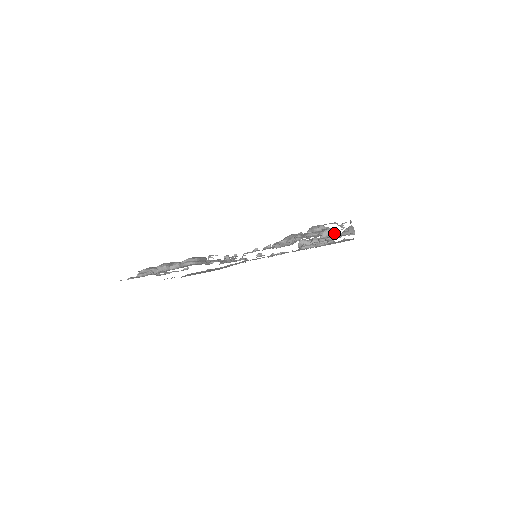
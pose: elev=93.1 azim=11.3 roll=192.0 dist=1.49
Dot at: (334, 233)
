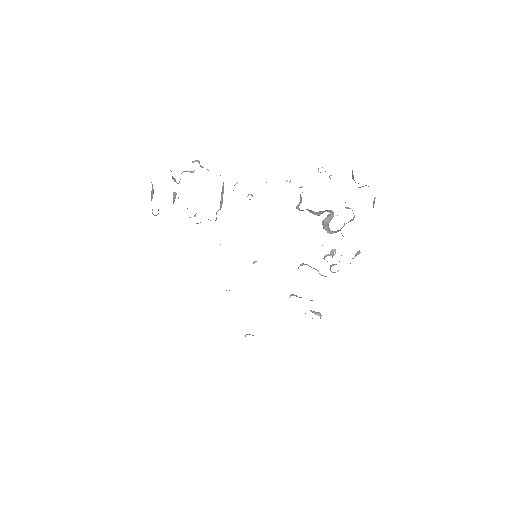
Dot at: occluded
